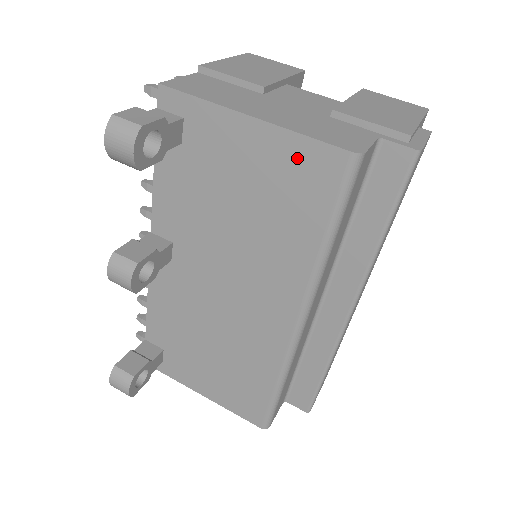
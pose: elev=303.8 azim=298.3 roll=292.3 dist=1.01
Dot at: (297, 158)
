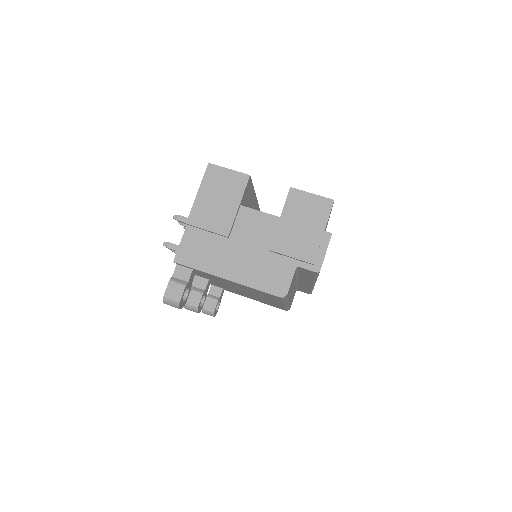
Dot at: (256, 290)
